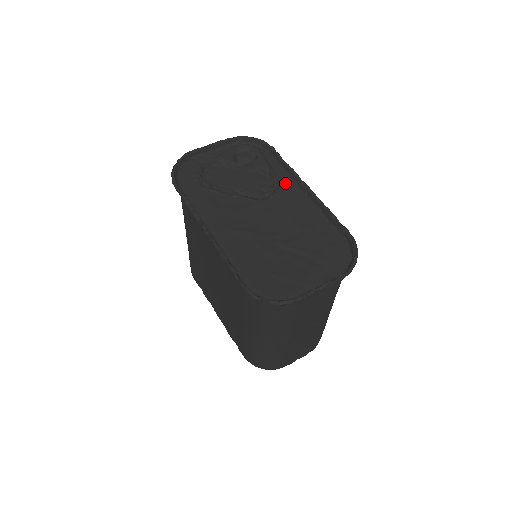
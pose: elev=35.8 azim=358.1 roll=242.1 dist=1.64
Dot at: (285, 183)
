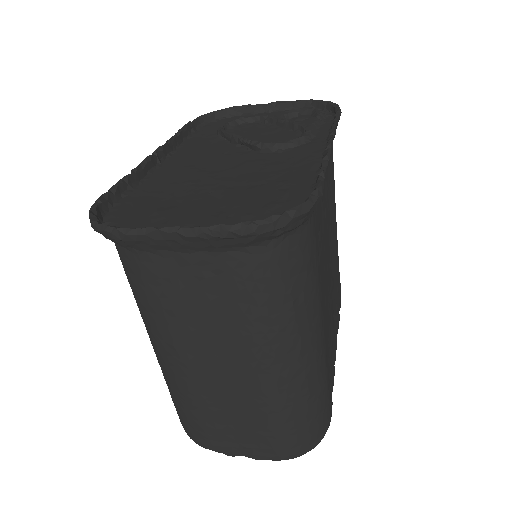
Dot at: (314, 142)
